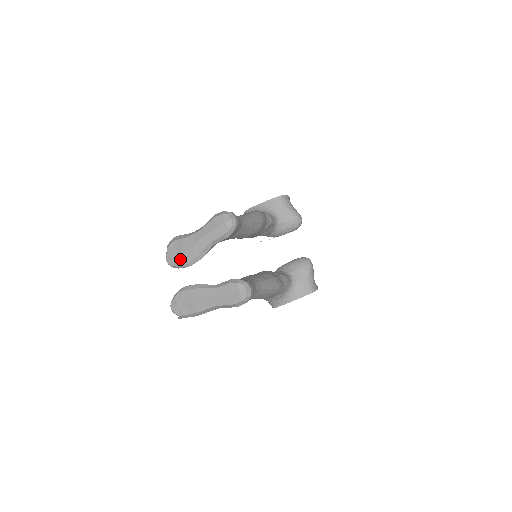
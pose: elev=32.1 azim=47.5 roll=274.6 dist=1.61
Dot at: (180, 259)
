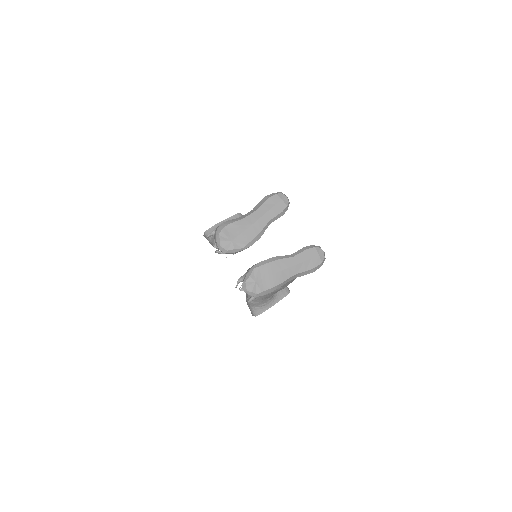
Dot at: (238, 241)
